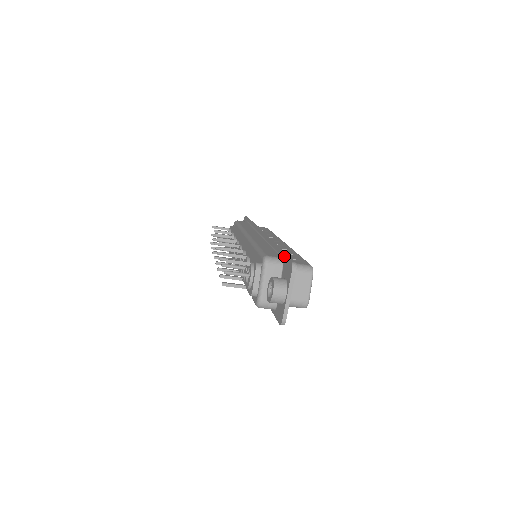
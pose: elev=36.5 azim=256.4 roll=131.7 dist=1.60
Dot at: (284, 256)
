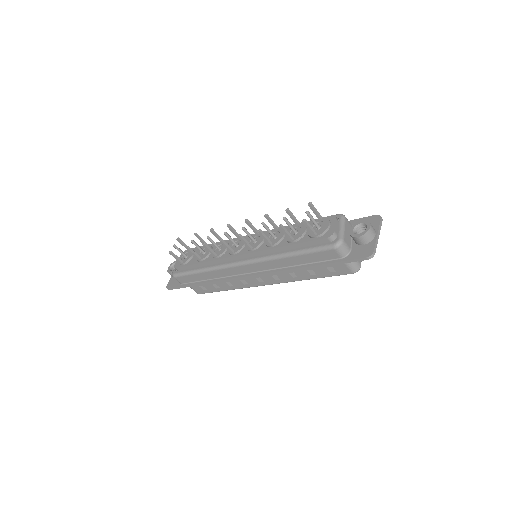
Dot at: (352, 220)
